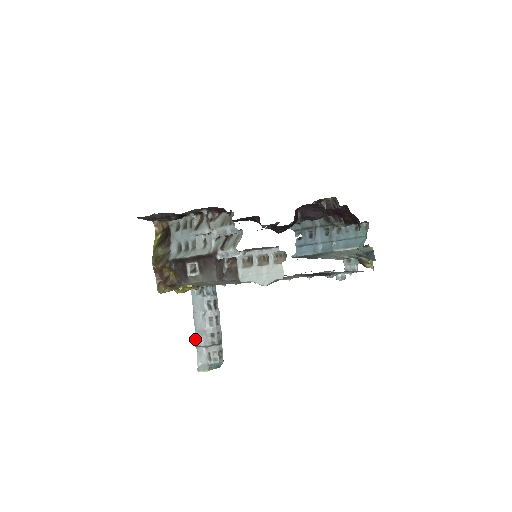
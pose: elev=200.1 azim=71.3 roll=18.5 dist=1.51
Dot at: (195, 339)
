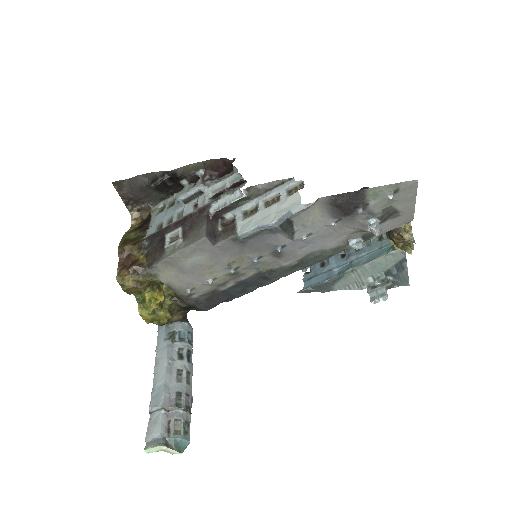
Dot at: (150, 401)
